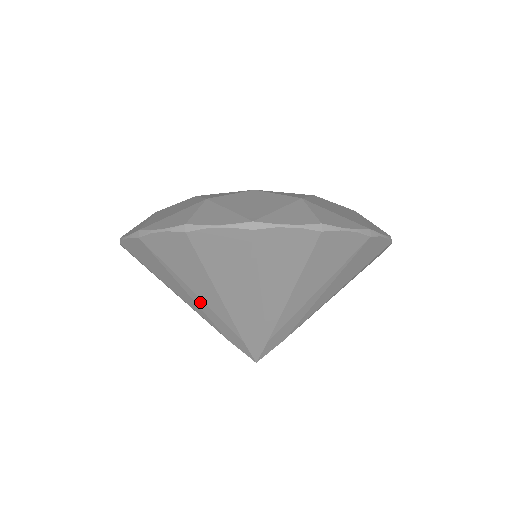
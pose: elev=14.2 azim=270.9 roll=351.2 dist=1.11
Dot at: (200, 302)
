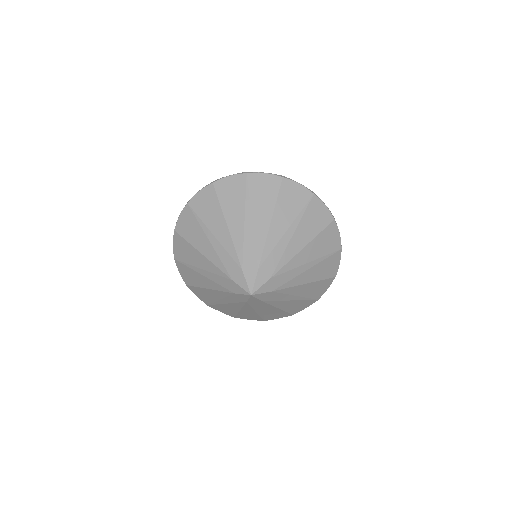
Dot at: (216, 243)
